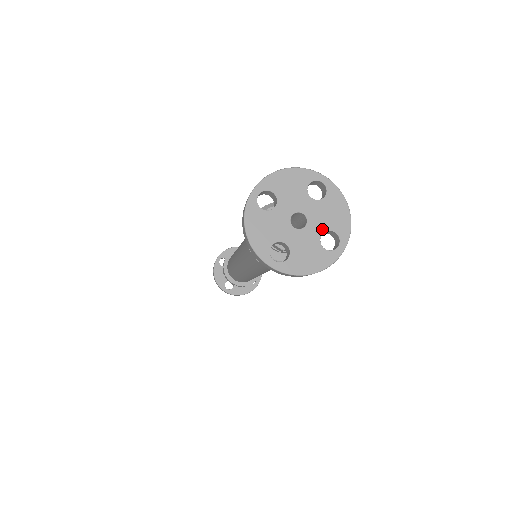
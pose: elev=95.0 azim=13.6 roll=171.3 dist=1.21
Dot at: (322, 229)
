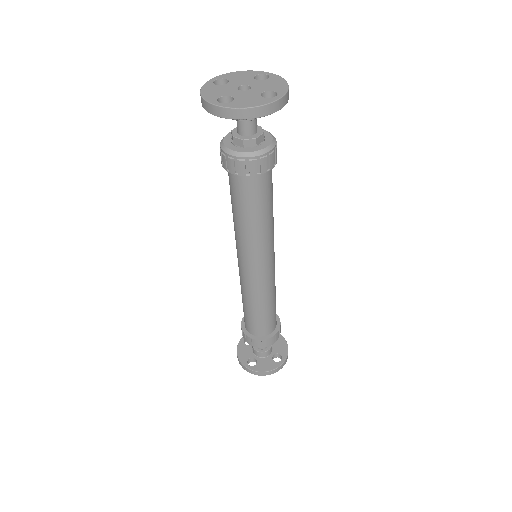
Dot at: (263, 90)
